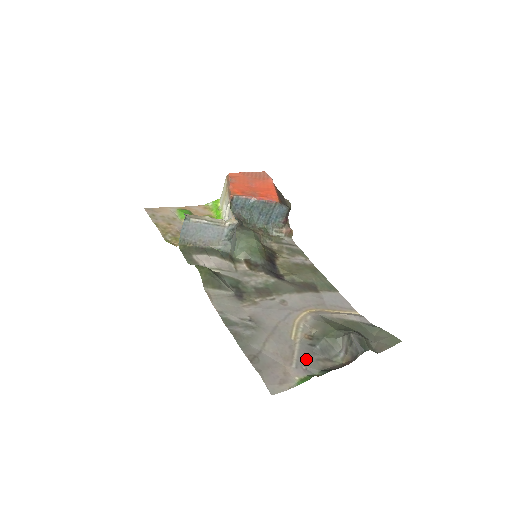
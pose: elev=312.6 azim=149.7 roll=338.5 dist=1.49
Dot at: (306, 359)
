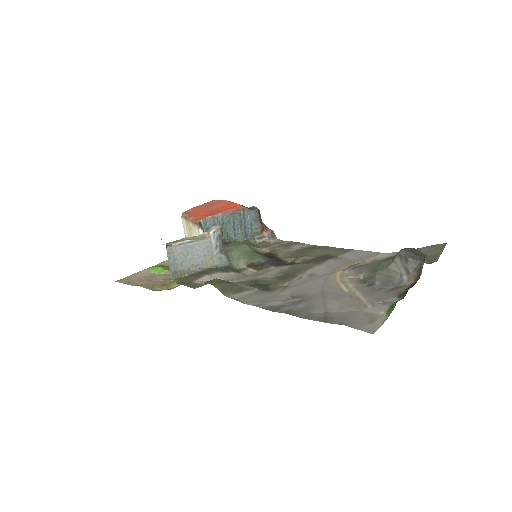
Dot at: (376, 296)
